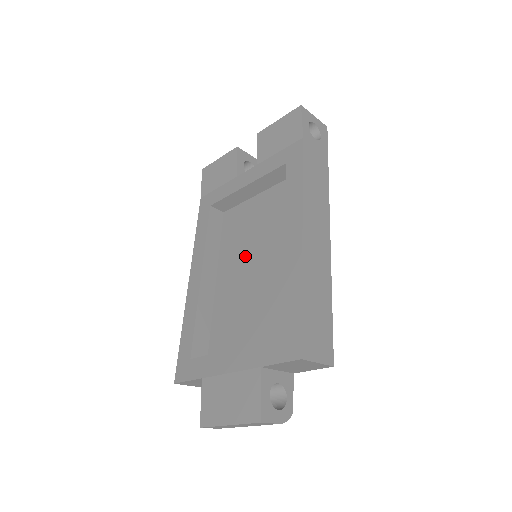
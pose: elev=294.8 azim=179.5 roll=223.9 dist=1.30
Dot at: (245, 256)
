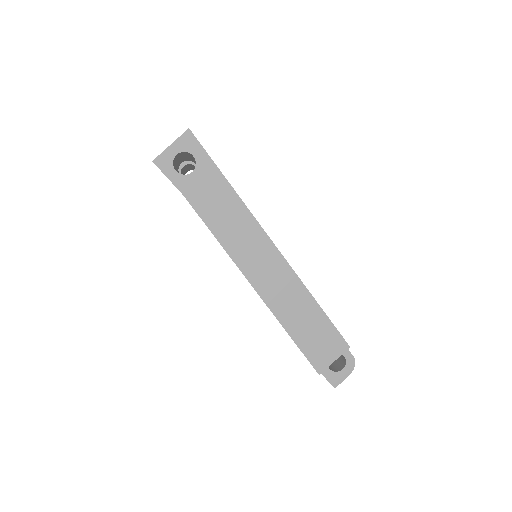
Dot at: occluded
